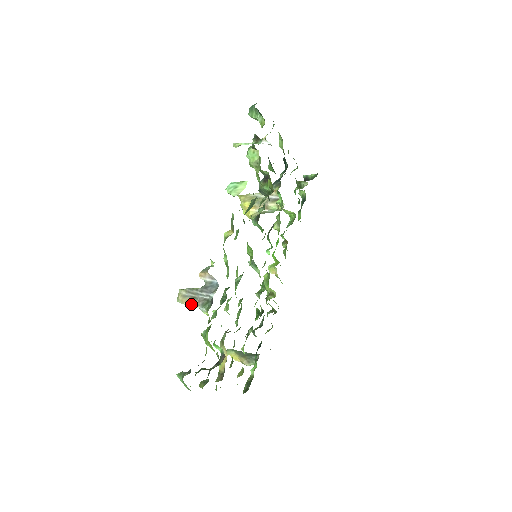
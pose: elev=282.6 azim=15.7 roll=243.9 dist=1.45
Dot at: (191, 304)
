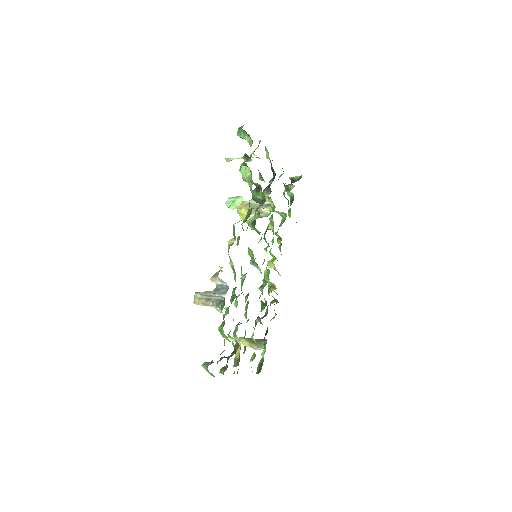
Dot at: (207, 305)
